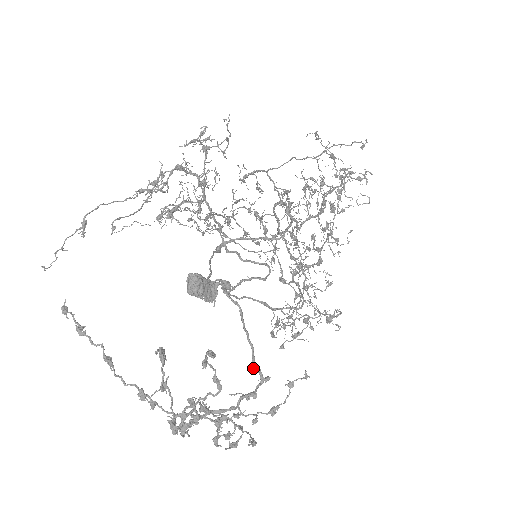
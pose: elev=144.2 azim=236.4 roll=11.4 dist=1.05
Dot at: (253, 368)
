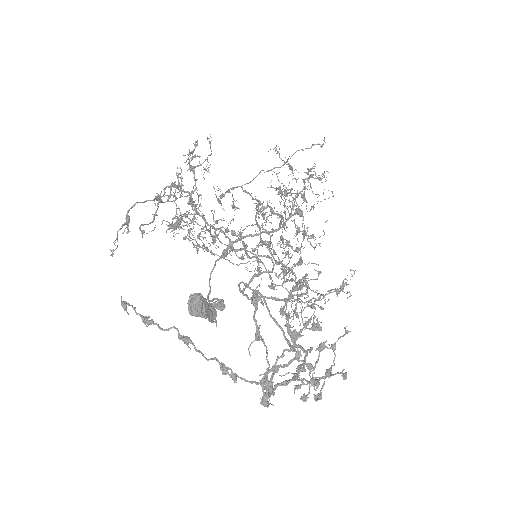
Dot at: occluded
